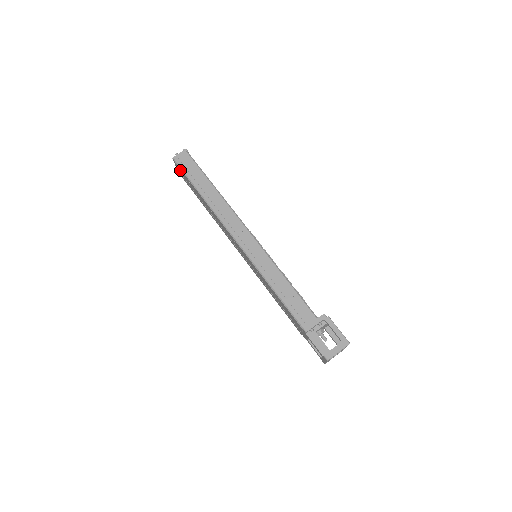
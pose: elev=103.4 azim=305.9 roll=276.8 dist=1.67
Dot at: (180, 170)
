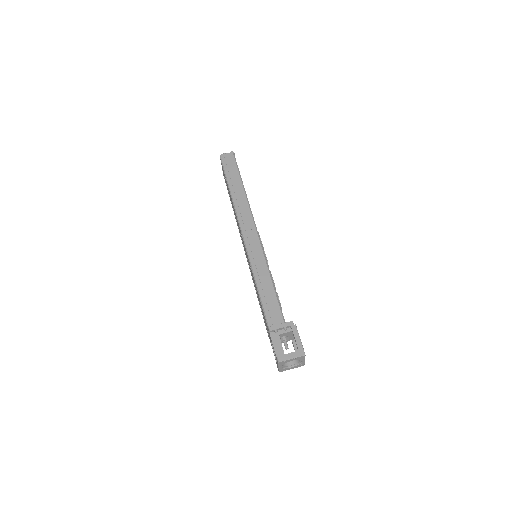
Dot at: (222, 167)
